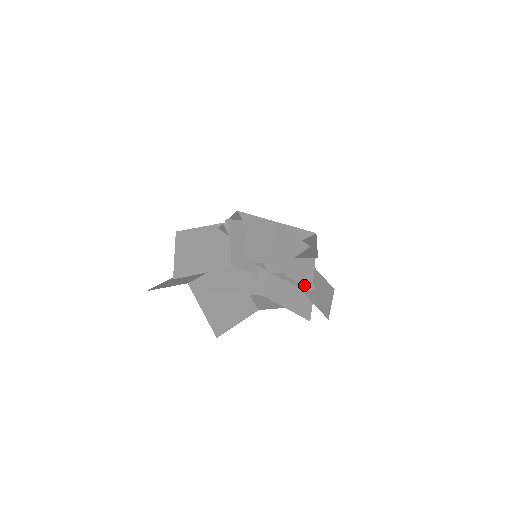
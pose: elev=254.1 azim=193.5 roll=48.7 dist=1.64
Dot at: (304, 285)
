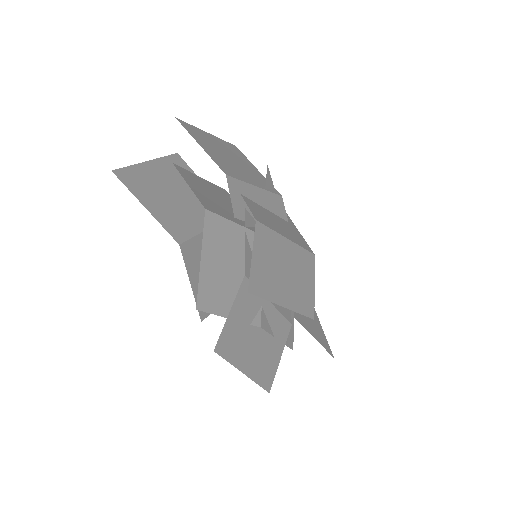
Dot at: (253, 278)
